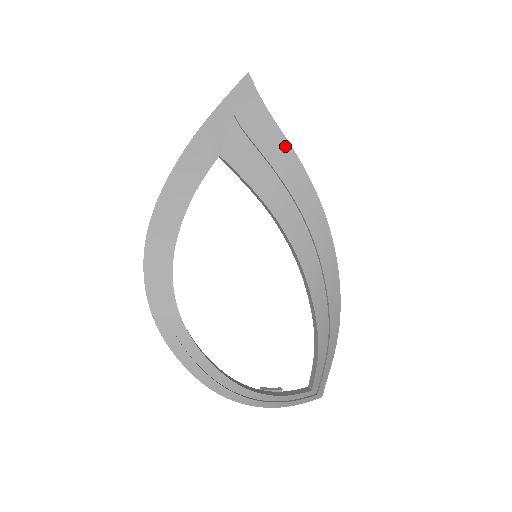
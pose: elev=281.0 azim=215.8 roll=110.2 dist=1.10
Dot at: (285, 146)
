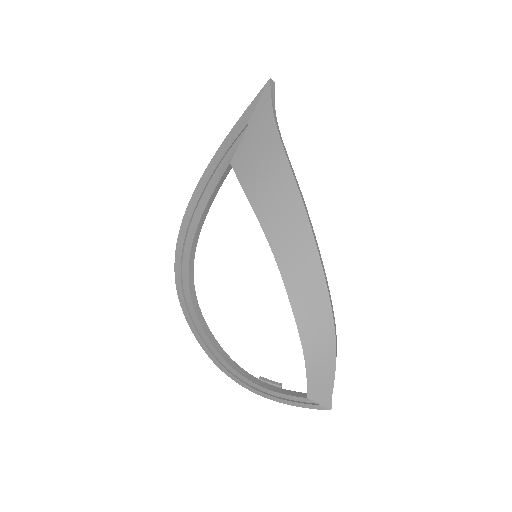
Dot at: (279, 152)
